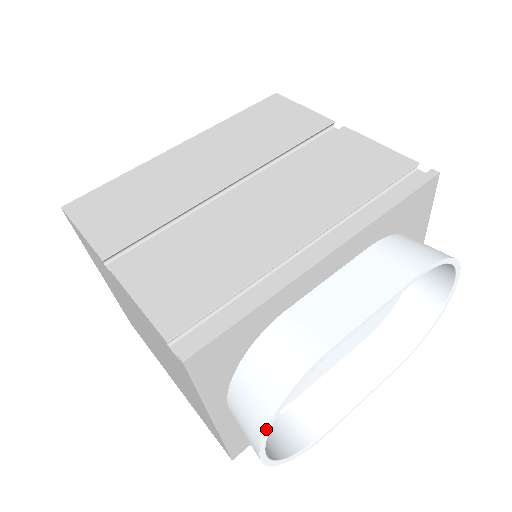
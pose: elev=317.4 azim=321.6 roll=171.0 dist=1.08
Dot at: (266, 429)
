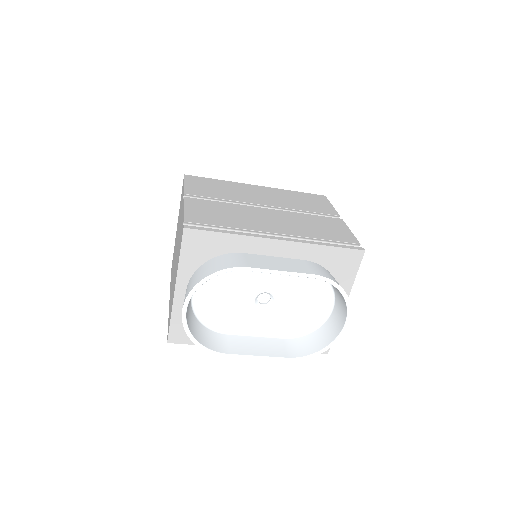
Dot at: (195, 286)
